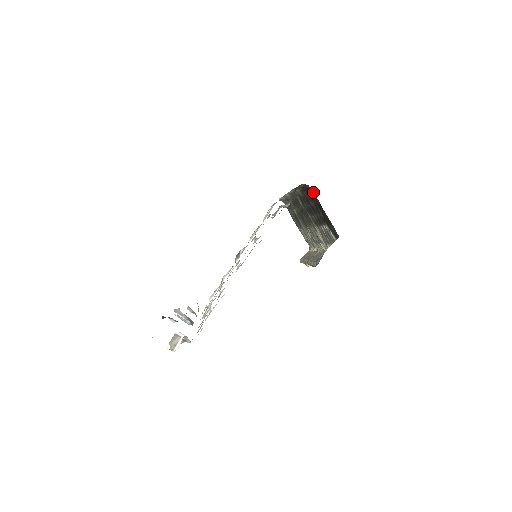
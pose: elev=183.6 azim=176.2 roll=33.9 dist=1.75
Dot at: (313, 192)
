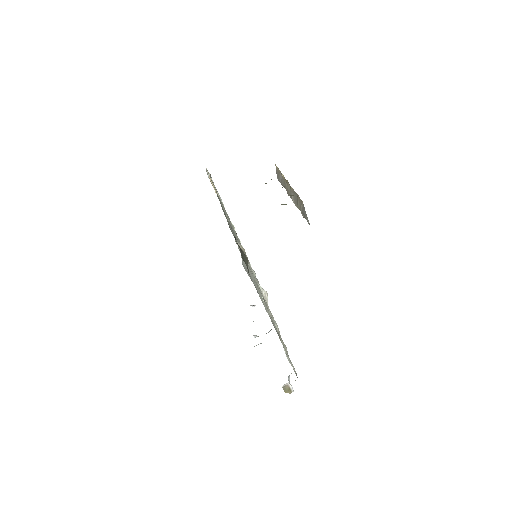
Dot at: occluded
